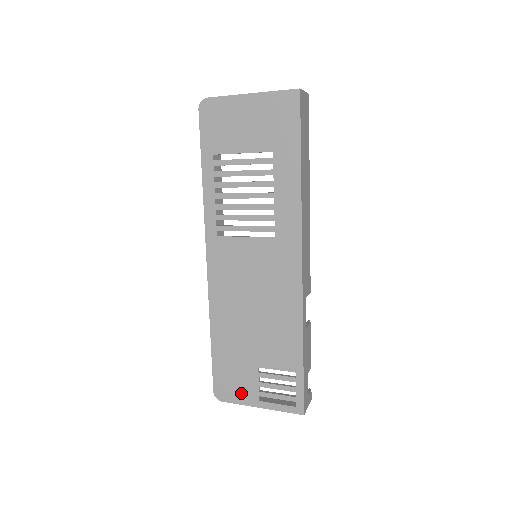
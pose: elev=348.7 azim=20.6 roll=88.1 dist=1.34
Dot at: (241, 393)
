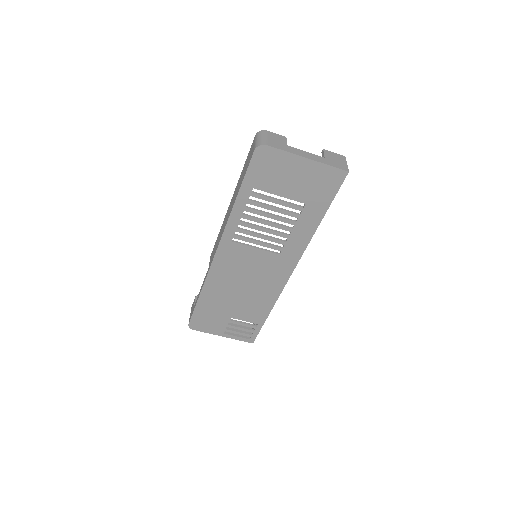
Dot at: (211, 328)
